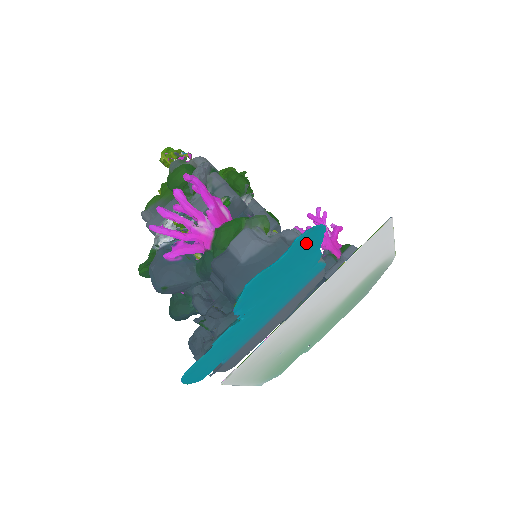
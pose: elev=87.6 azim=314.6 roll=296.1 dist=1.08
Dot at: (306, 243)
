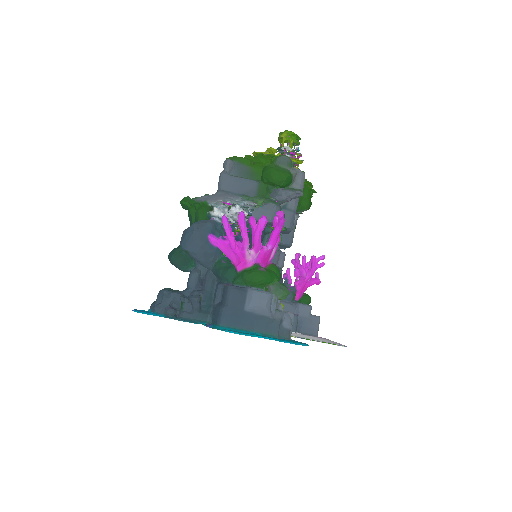
Dot at: occluded
